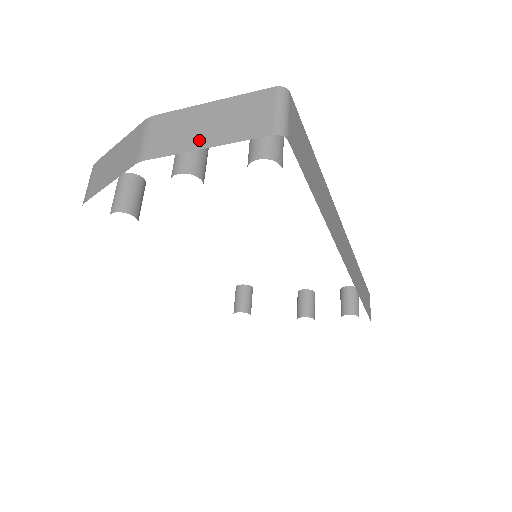
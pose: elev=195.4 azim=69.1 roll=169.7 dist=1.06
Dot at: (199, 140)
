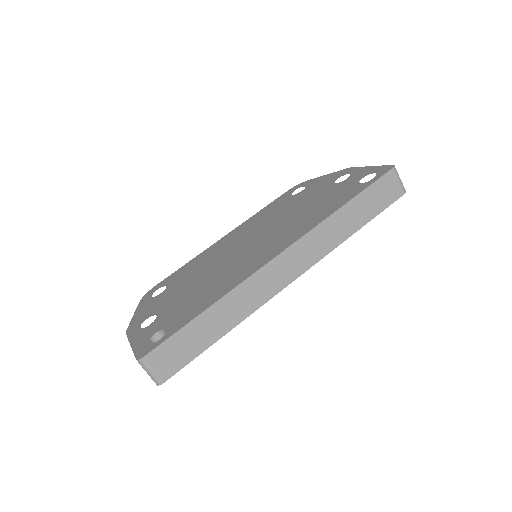
Dot at: occluded
